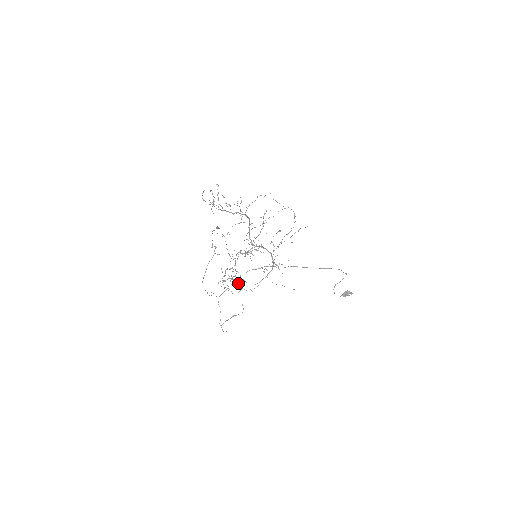
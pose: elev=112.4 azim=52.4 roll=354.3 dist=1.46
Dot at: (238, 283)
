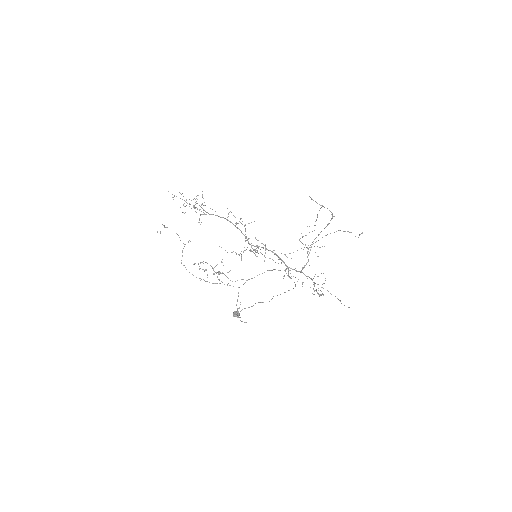
Dot at: occluded
